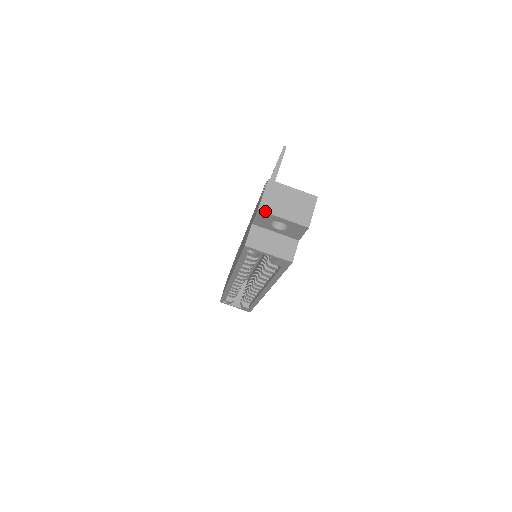
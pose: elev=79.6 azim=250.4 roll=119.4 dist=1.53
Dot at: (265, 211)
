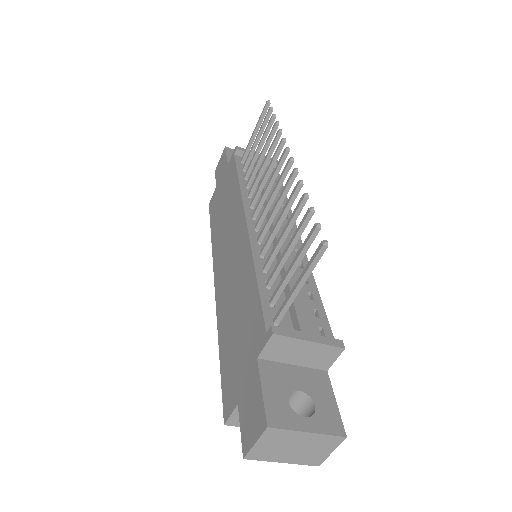
Dot at: (254, 459)
